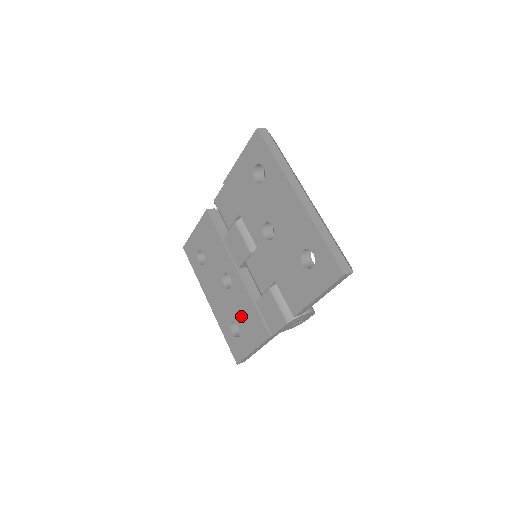
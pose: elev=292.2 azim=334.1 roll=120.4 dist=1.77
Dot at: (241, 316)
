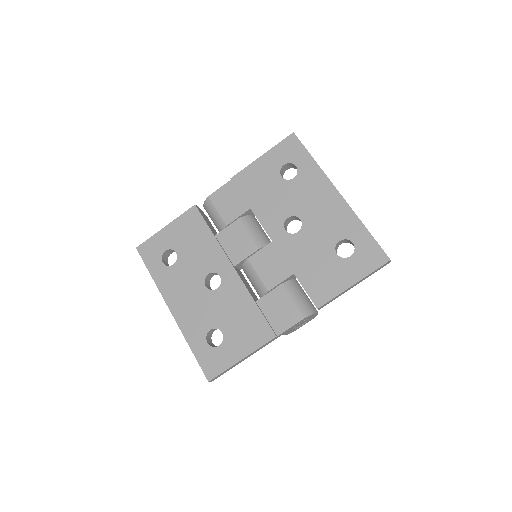
Dot at: (230, 319)
